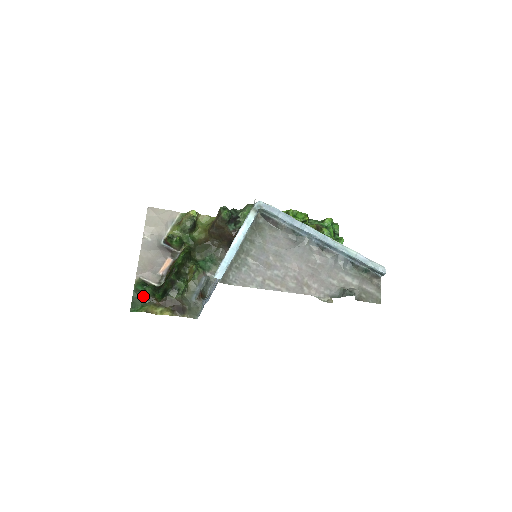
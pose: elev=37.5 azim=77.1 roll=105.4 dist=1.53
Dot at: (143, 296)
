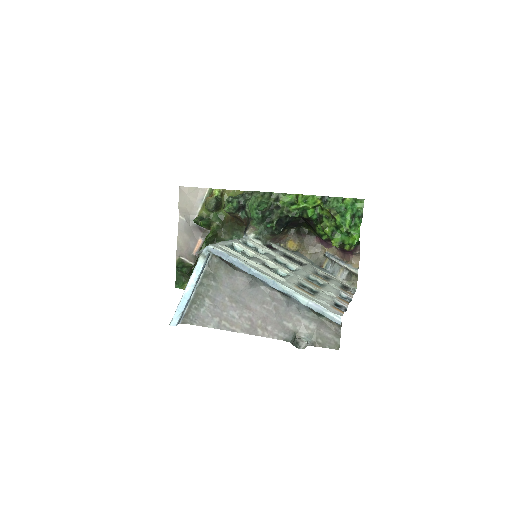
Dot at: (183, 275)
